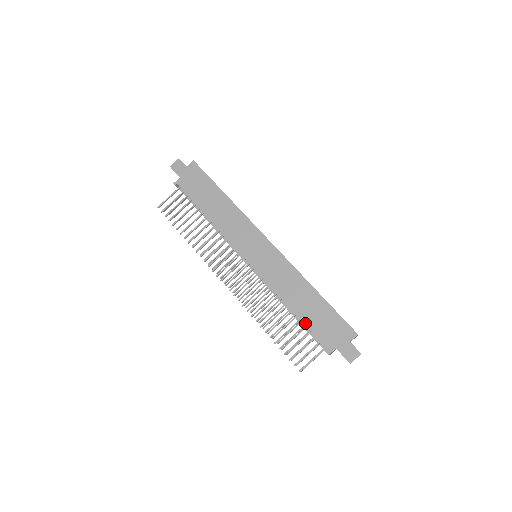
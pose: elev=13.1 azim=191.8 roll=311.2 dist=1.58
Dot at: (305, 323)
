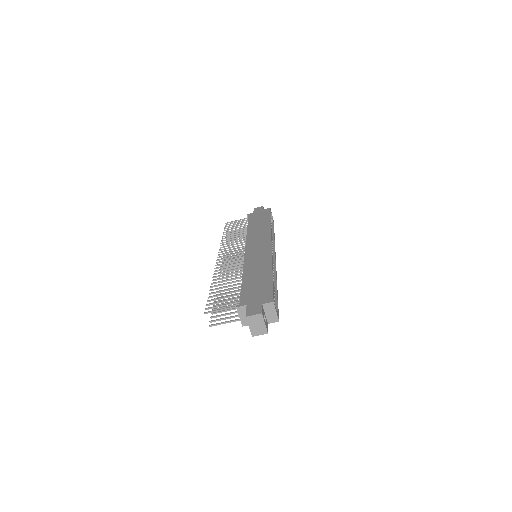
Dot at: (243, 286)
